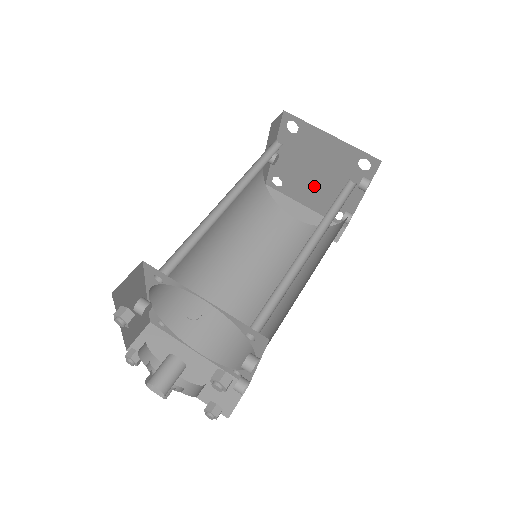
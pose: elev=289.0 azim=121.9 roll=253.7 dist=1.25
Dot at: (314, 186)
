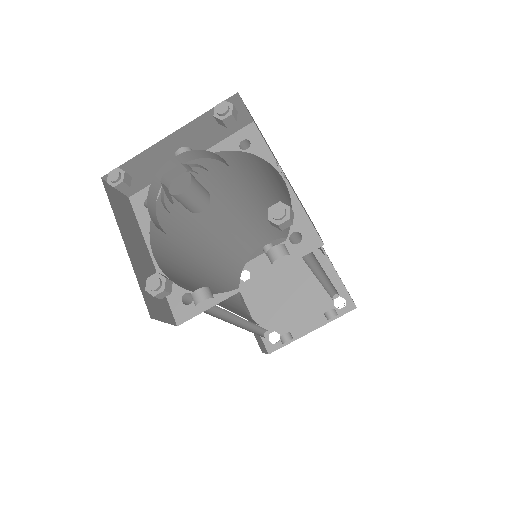
Dot at: (277, 298)
